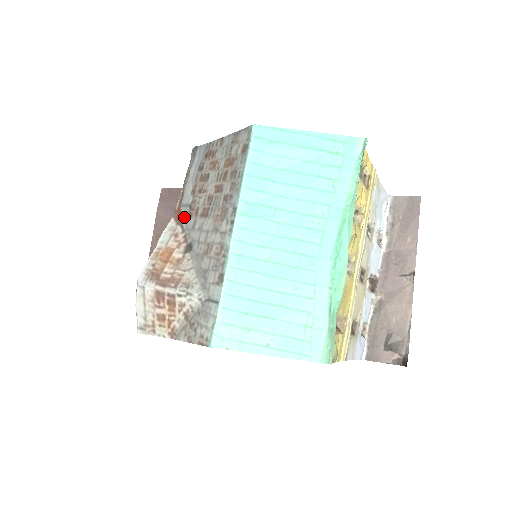
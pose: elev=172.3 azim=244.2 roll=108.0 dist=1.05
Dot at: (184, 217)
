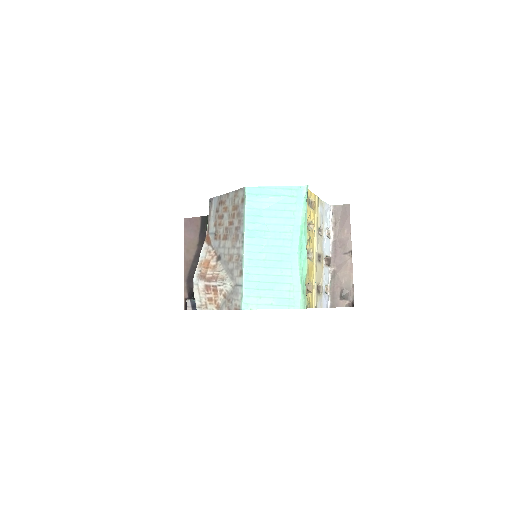
Dot at: (212, 241)
